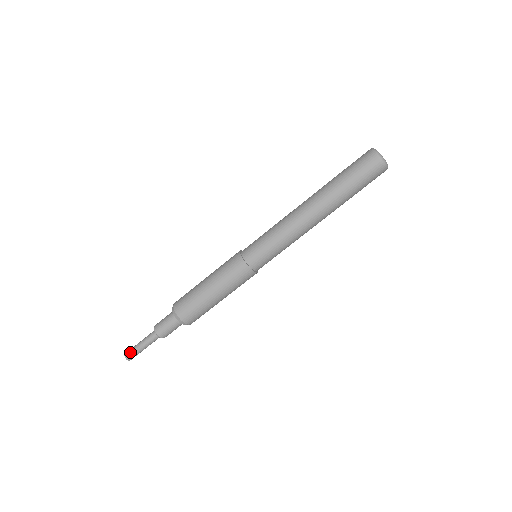
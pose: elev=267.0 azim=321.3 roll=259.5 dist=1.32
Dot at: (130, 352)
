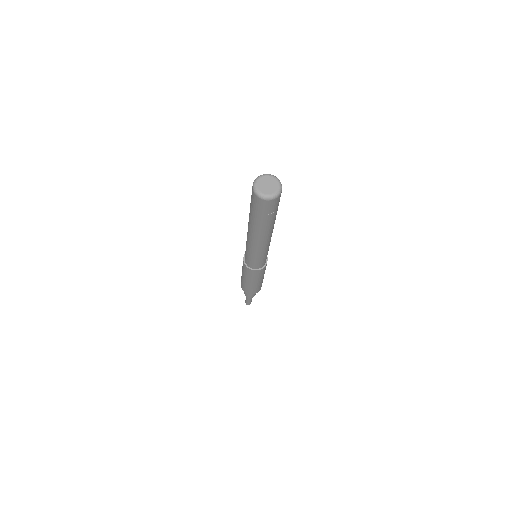
Dot at: (246, 303)
